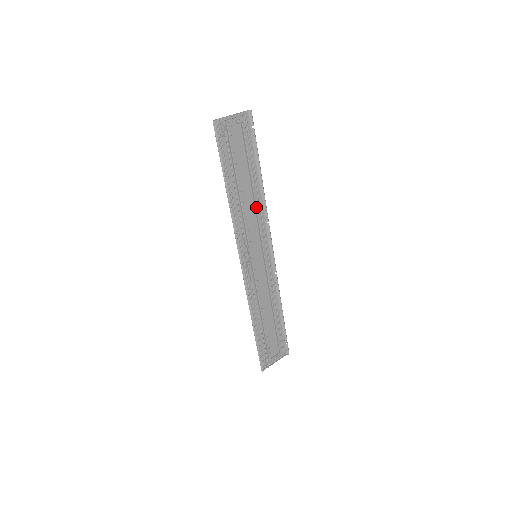
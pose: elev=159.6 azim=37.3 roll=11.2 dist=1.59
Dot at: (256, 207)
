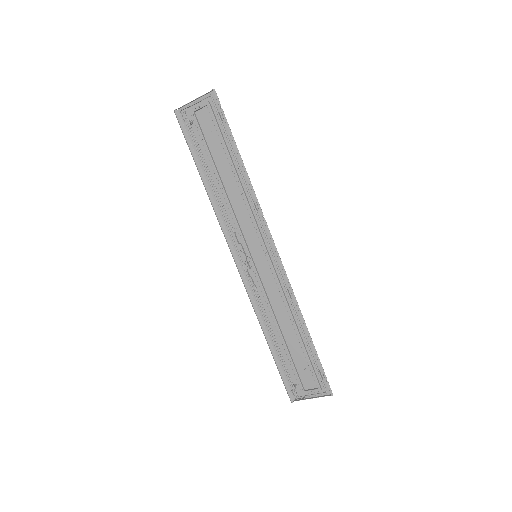
Dot at: (243, 198)
